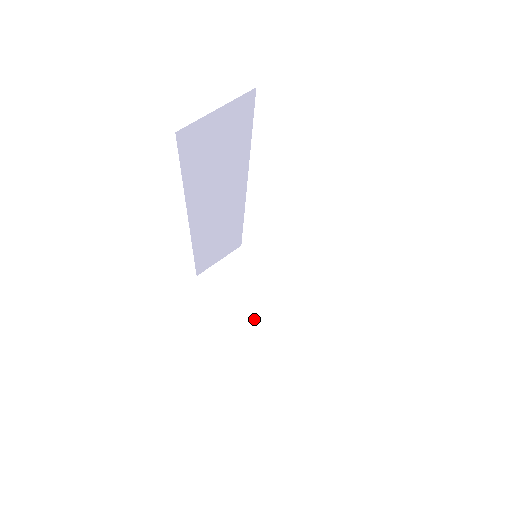
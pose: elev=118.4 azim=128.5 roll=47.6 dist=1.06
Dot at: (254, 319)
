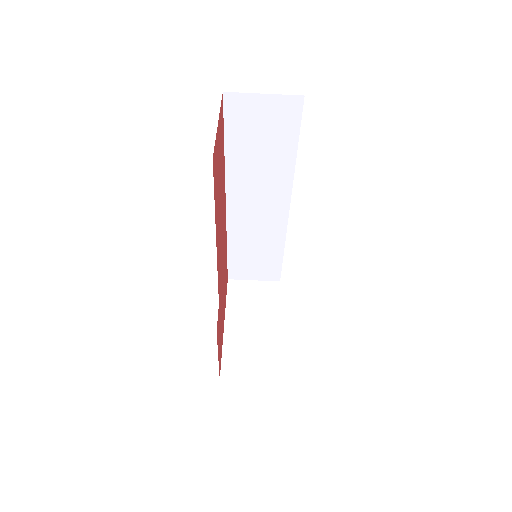
Dot at: (242, 338)
